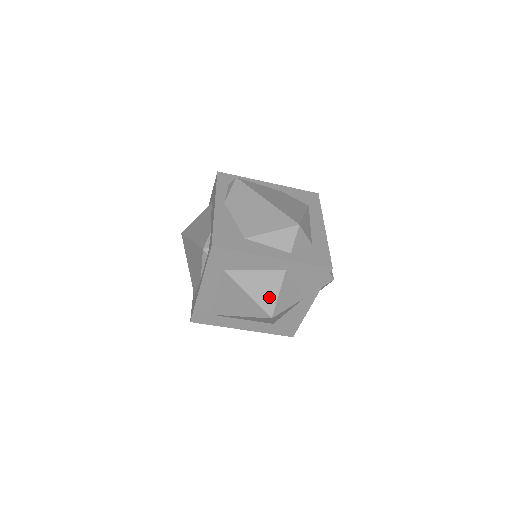
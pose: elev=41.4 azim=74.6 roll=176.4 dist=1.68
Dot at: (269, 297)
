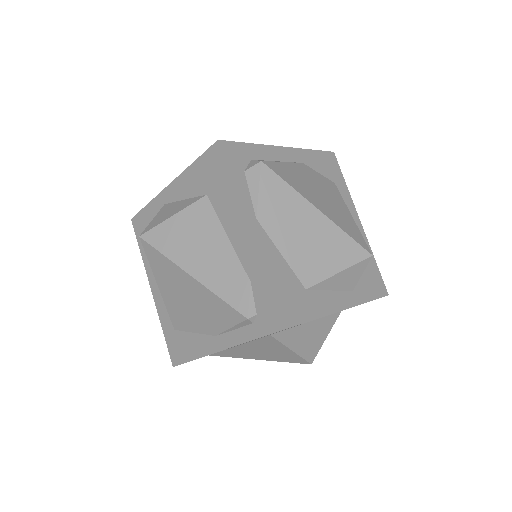
Dot at: (315, 345)
